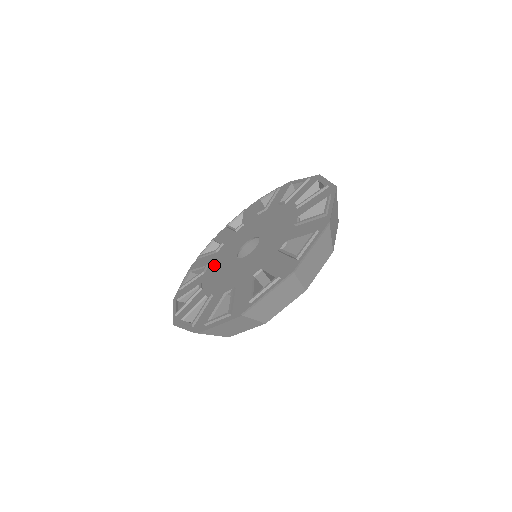
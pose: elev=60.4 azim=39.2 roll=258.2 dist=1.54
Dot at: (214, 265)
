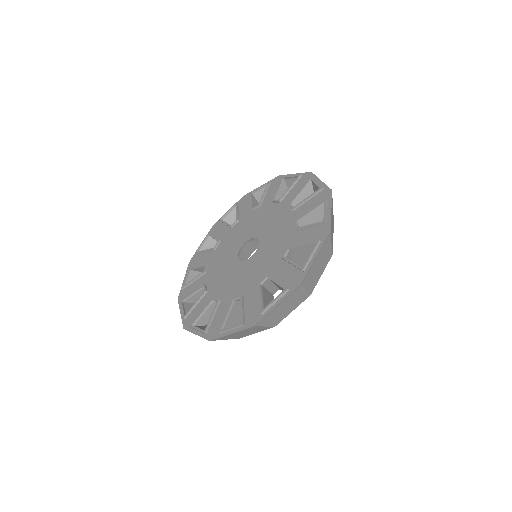
Dot at: (223, 246)
